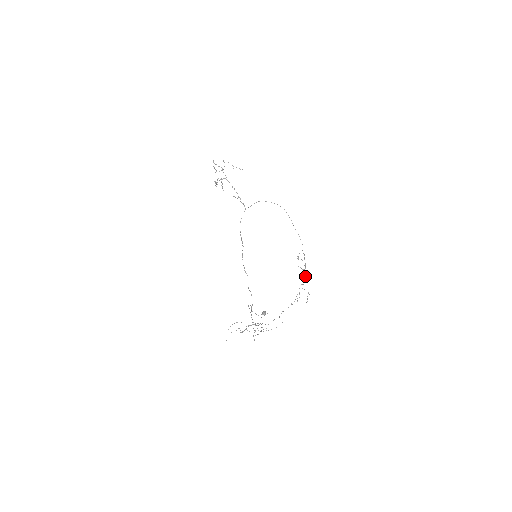
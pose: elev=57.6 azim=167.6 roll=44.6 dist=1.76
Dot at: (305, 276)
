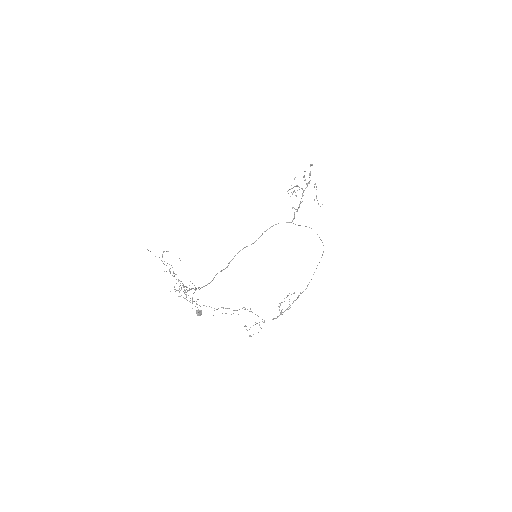
Dot at: (275, 318)
